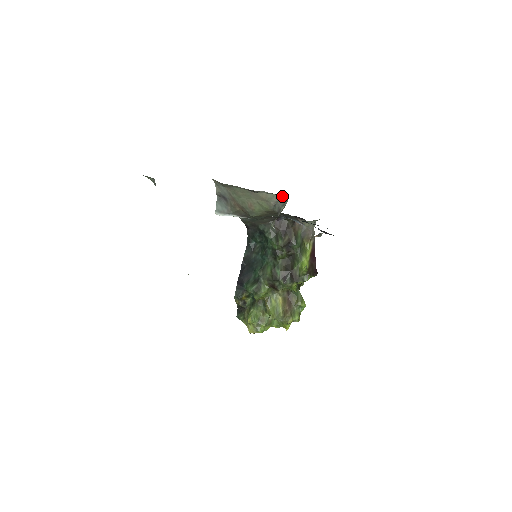
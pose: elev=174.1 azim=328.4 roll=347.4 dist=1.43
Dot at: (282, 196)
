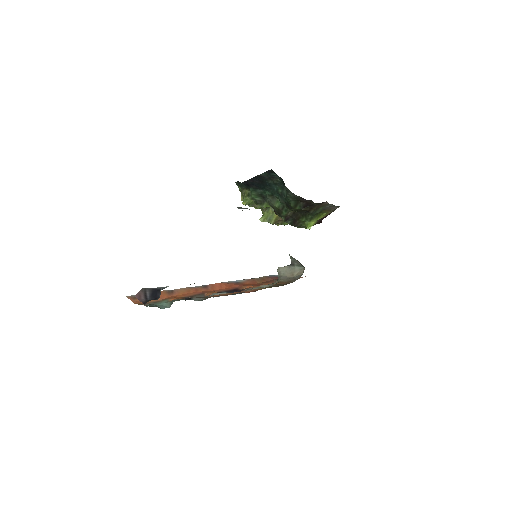
Dot at: occluded
